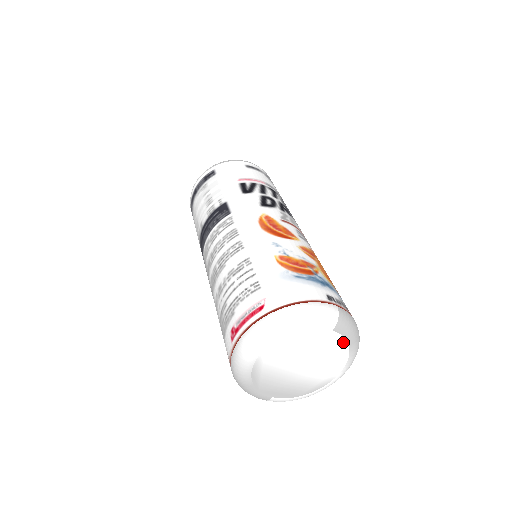
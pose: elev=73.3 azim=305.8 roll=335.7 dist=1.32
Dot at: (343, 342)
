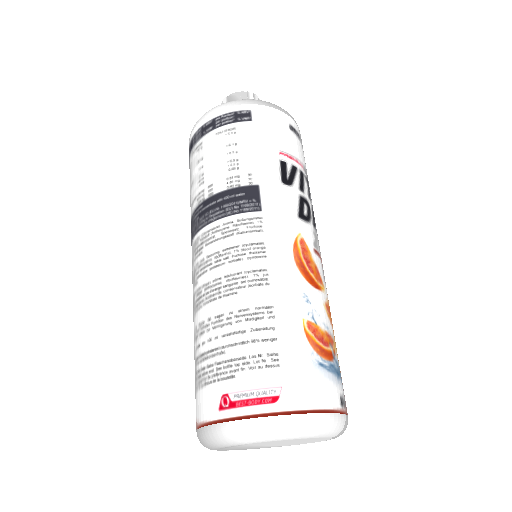
Dot at: (327, 439)
